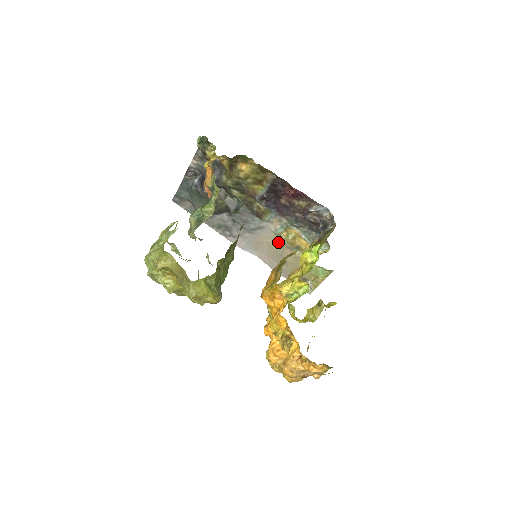
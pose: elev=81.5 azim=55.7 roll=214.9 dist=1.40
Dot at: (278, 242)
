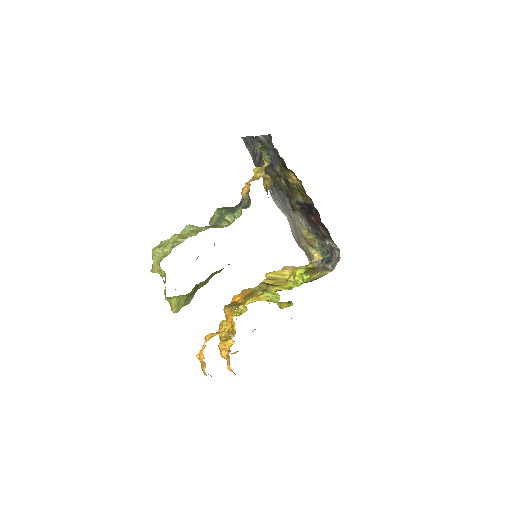
Dot at: (300, 230)
